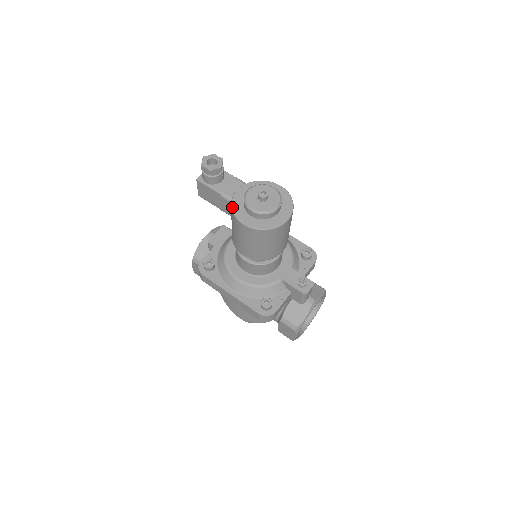
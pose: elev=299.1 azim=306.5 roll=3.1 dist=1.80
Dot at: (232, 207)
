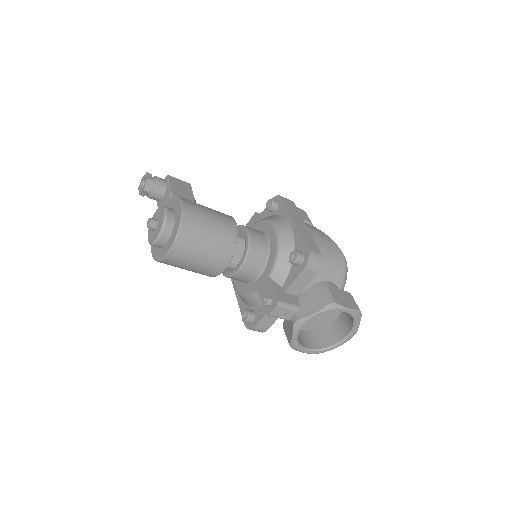
Dot at: occluded
